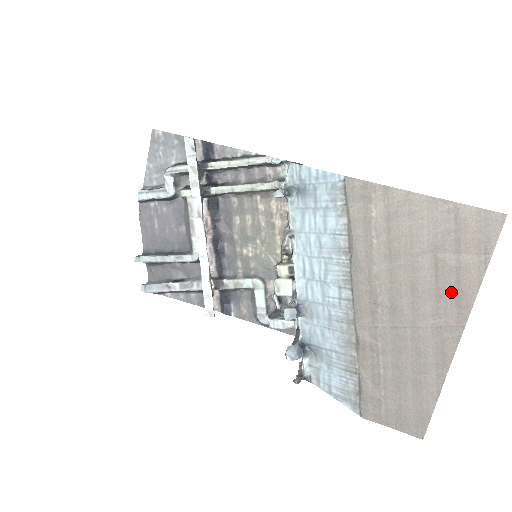
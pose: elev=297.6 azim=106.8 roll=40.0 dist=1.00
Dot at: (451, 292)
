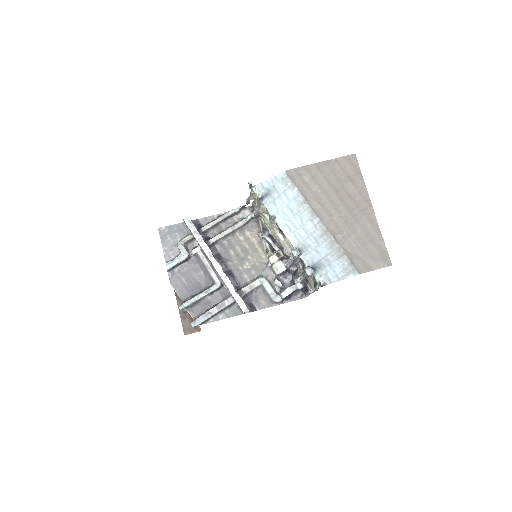
Dot at: (357, 193)
